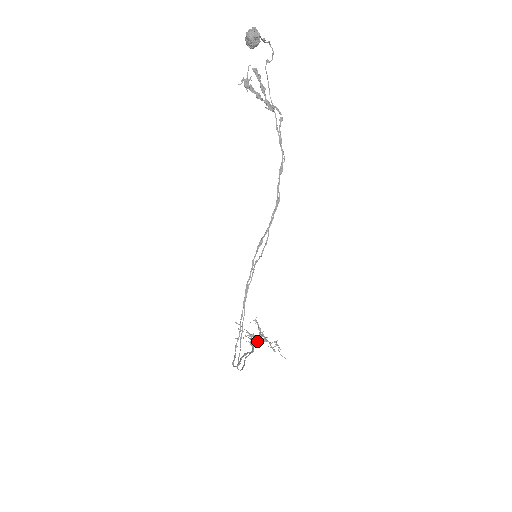
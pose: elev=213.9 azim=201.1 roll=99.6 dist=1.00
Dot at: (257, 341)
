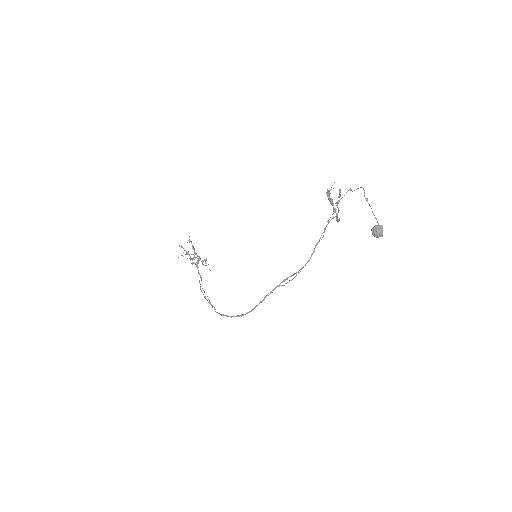
Dot at: (198, 263)
